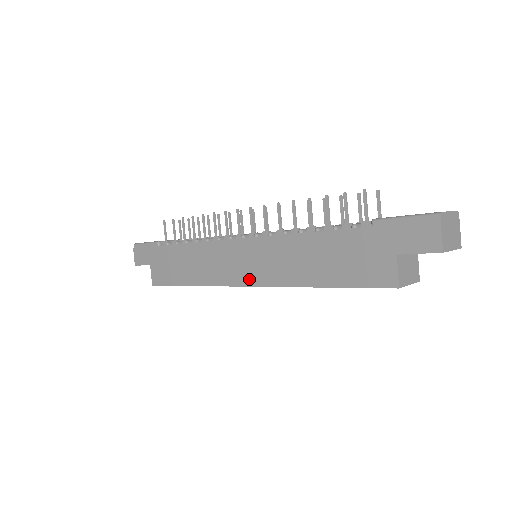
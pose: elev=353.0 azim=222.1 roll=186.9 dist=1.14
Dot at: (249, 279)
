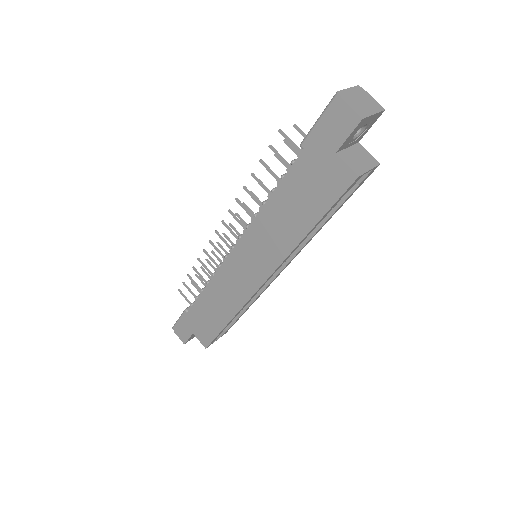
Dot at: (260, 276)
